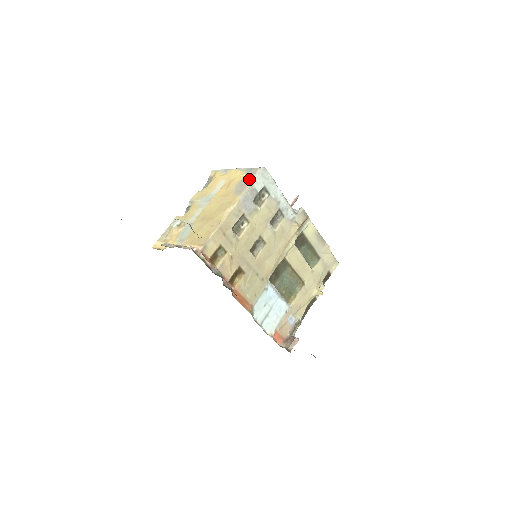
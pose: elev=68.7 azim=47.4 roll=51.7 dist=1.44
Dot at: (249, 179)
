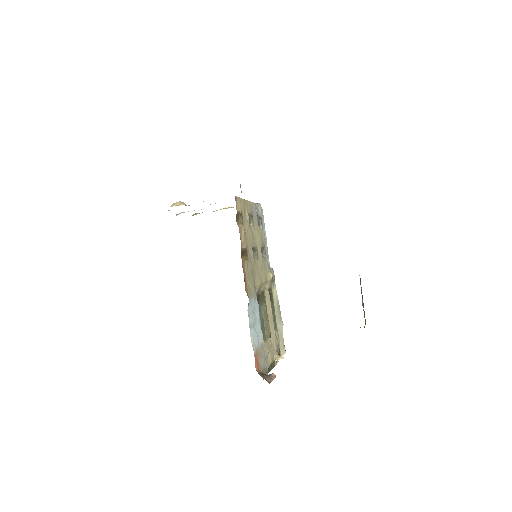
Dot at: occluded
